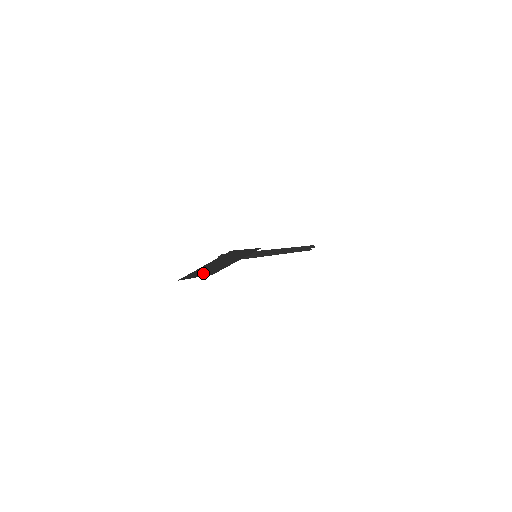
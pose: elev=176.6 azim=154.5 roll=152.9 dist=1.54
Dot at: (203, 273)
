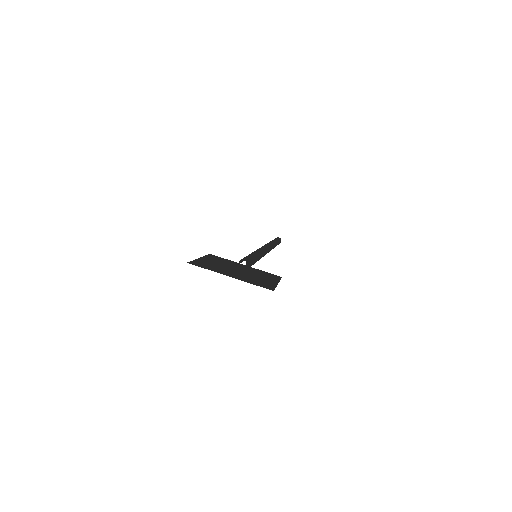
Dot at: (211, 261)
